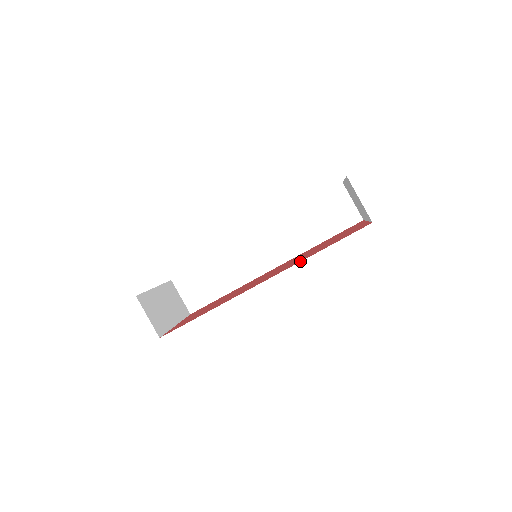
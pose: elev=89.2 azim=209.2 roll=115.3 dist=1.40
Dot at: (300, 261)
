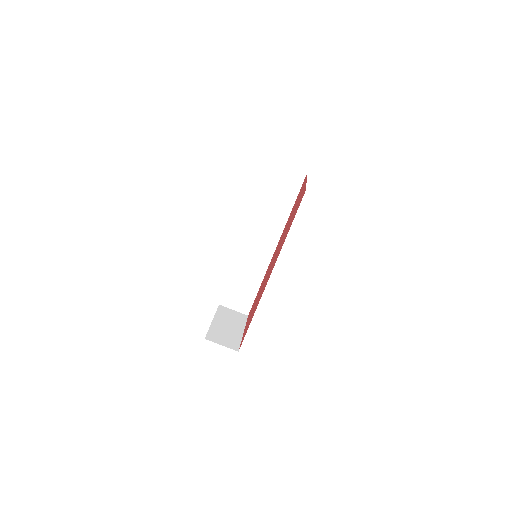
Dot at: occluded
